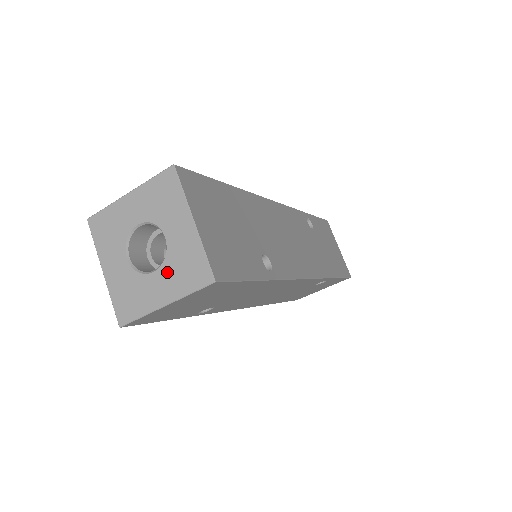
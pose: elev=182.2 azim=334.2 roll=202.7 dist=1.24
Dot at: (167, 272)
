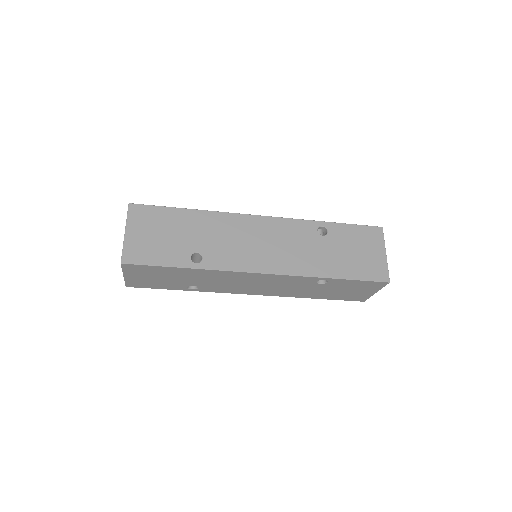
Dot at: occluded
